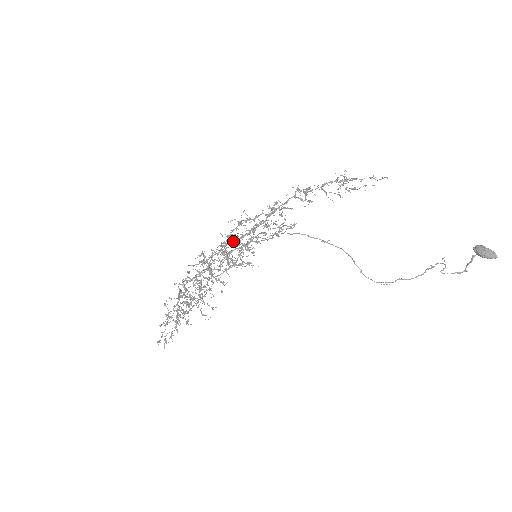
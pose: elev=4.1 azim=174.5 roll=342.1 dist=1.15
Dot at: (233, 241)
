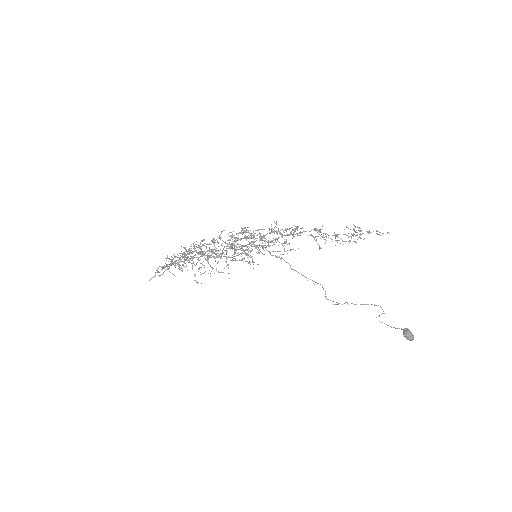
Dot at: (242, 228)
